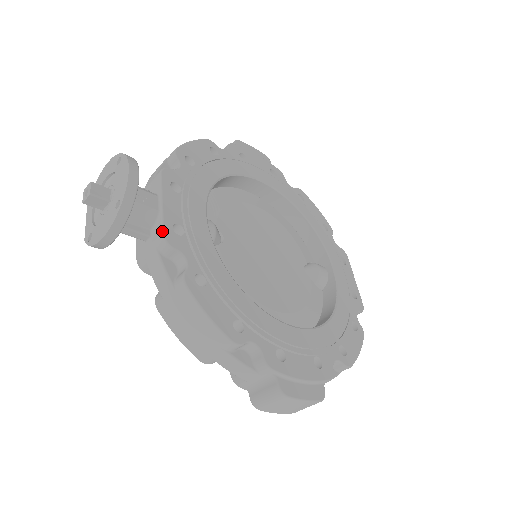
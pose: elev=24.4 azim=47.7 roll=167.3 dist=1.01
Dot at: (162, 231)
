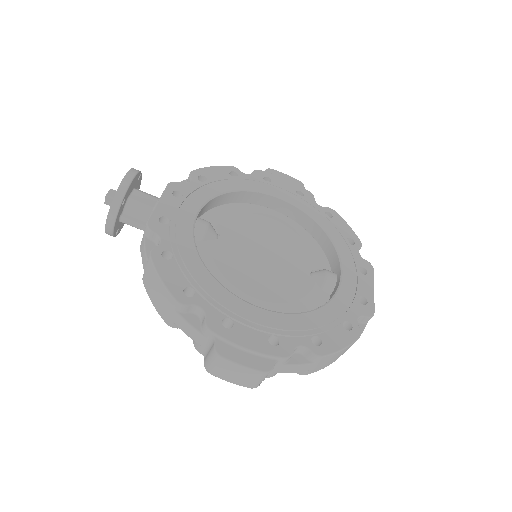
Dot at: (148, 219)
